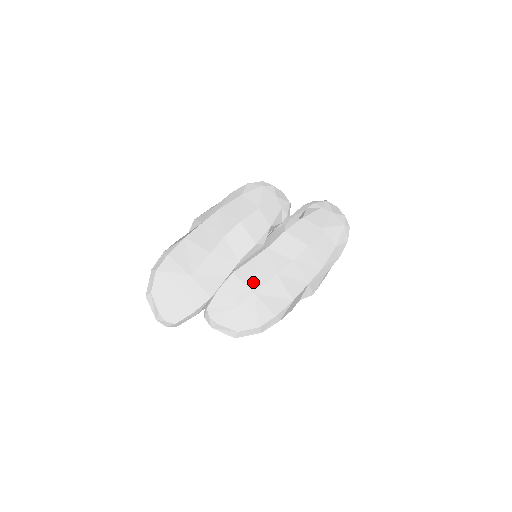
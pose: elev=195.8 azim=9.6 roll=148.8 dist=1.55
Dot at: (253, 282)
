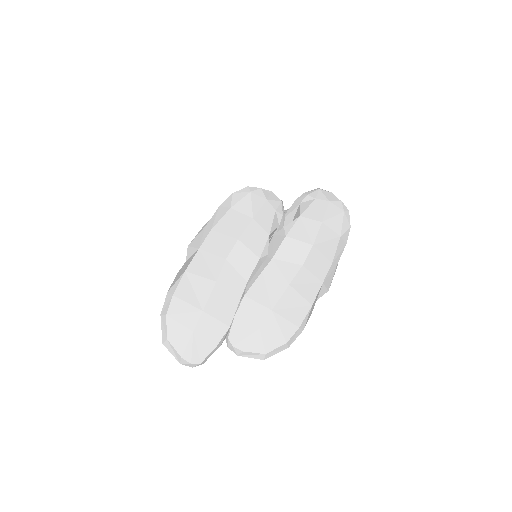
Dot at: (268, 299)
